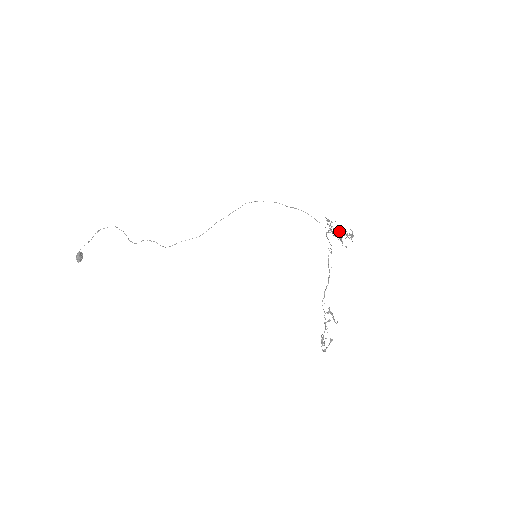
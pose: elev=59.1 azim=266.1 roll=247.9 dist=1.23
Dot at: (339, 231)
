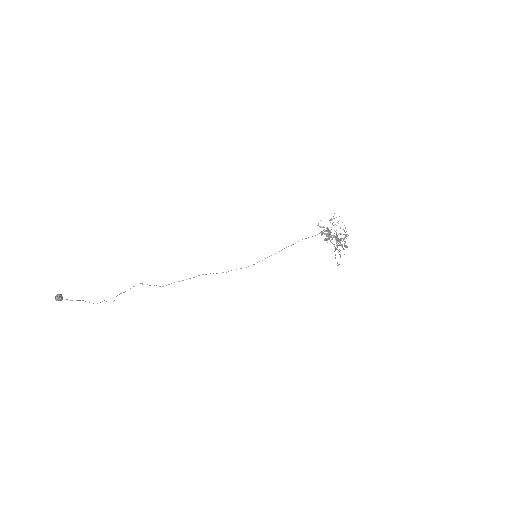
Dot at: (332, 219)
